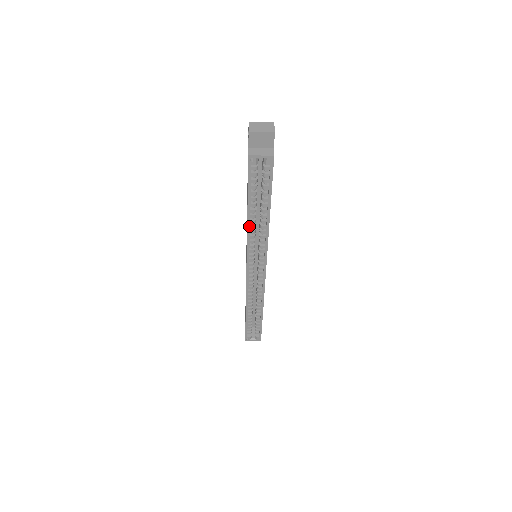
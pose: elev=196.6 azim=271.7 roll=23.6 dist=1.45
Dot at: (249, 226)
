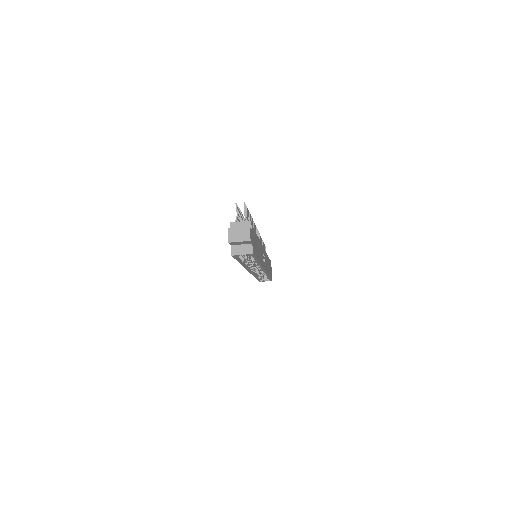
Dot at: (244, 265)
